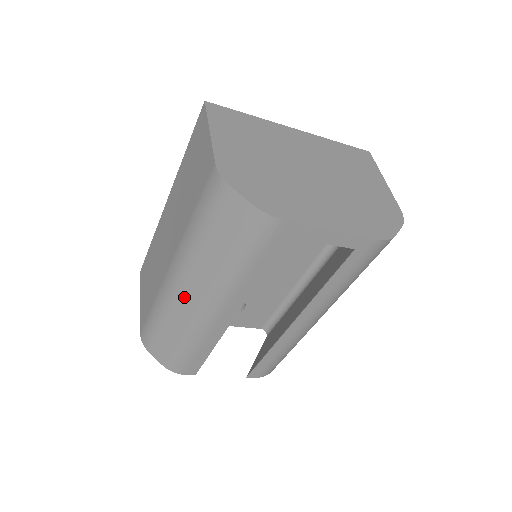
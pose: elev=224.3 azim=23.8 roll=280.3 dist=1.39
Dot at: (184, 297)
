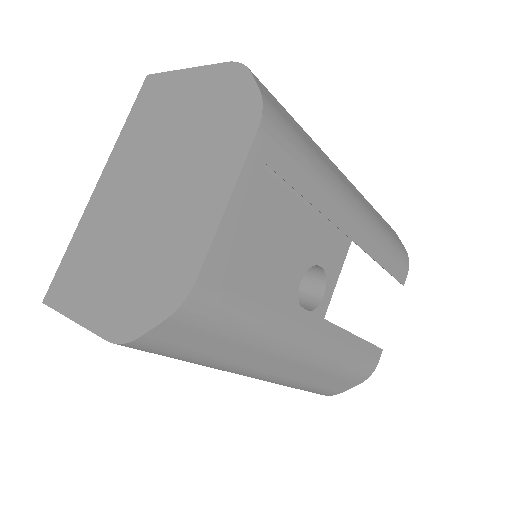
Dot at: (282, 371)
